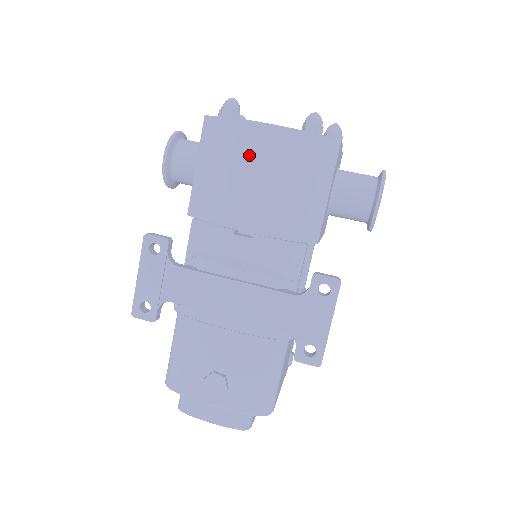
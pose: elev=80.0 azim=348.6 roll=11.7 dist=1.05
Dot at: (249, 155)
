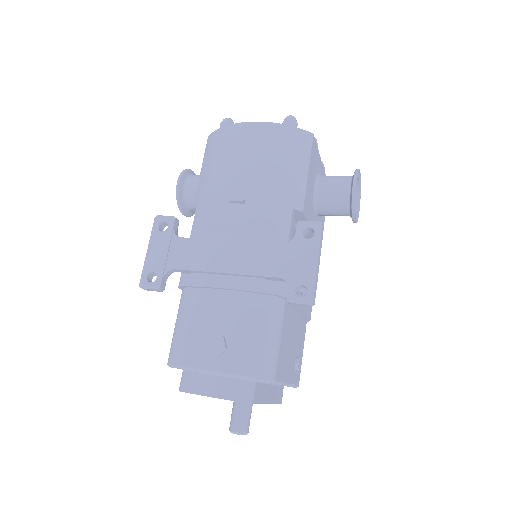
Dot at: (240, 145)
